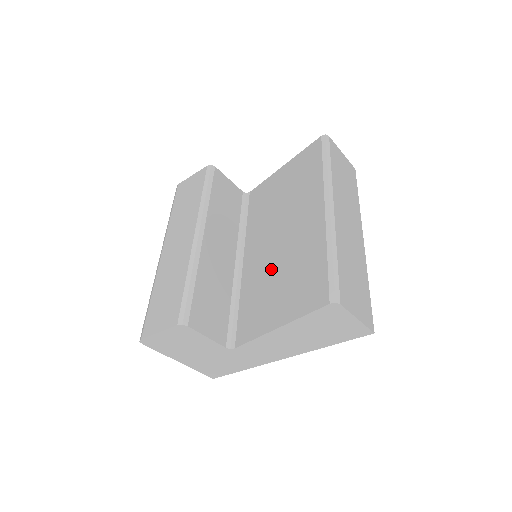
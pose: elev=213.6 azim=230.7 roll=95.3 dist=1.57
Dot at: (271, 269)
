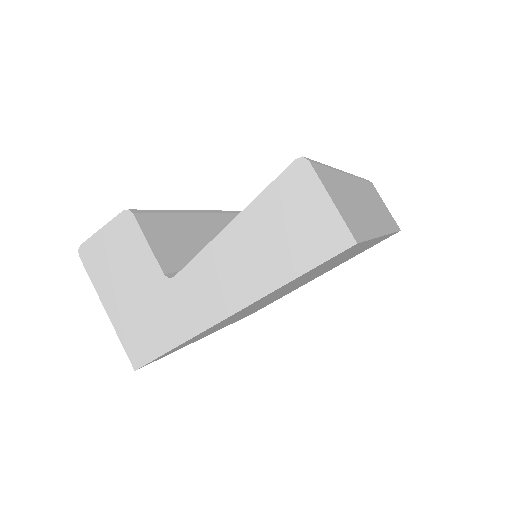
Dot at: occluded
